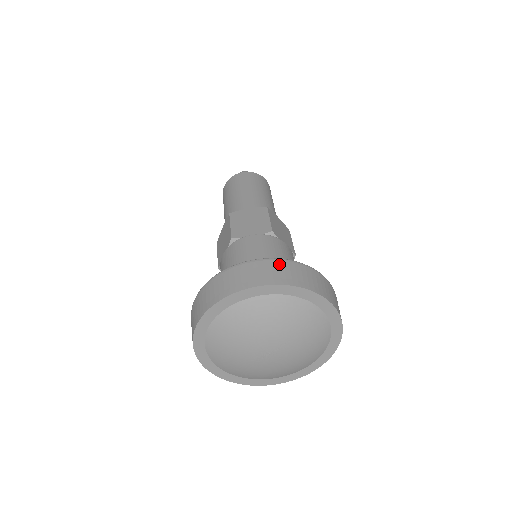
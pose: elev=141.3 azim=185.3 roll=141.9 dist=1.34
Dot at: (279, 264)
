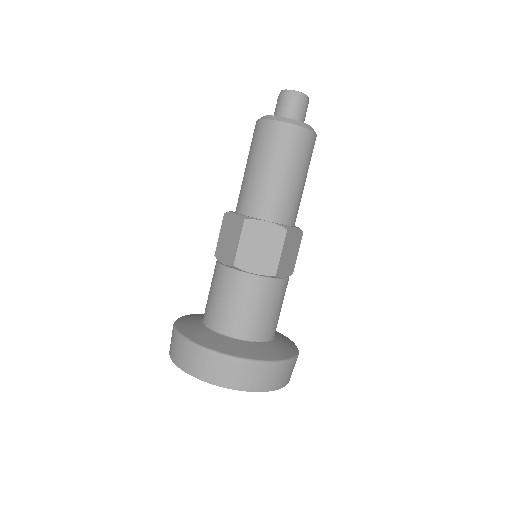
Dot at: (187, 348)
